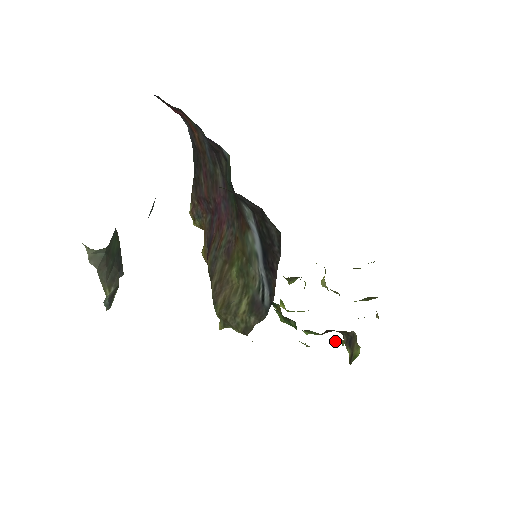
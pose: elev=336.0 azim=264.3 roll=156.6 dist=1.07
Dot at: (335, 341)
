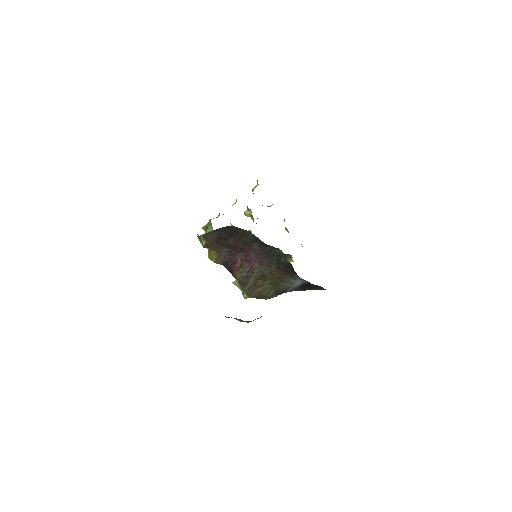
Dot at: occluded
